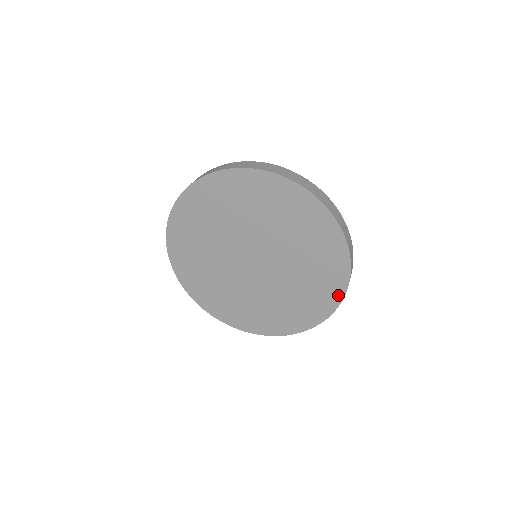
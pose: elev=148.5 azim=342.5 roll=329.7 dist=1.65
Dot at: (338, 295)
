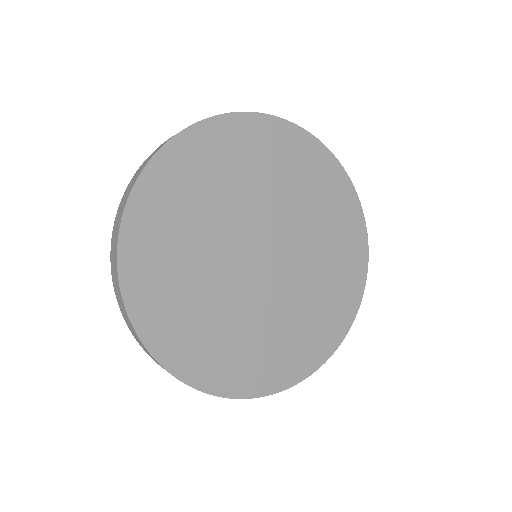
Dot at: (318, 359)
